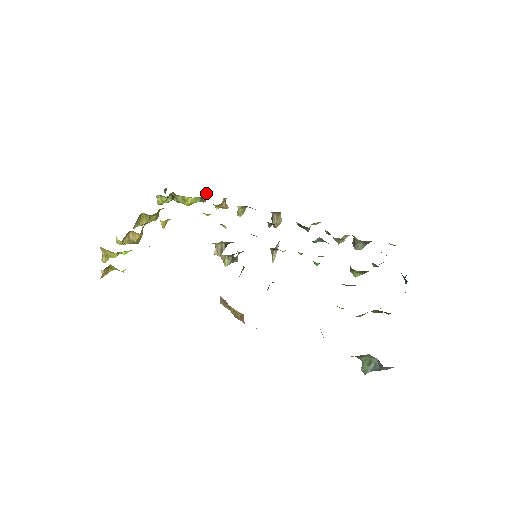
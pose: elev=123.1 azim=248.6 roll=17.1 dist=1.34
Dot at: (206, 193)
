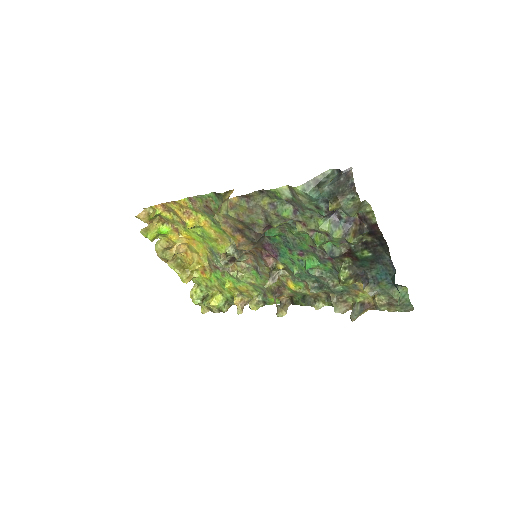
Dot at: (231, 305)
